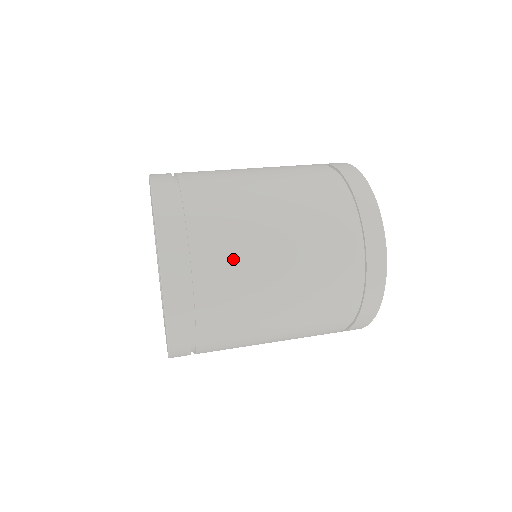
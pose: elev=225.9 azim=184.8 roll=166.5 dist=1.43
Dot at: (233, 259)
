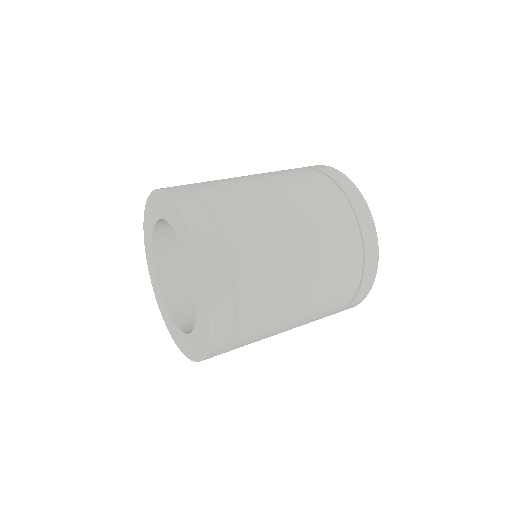
Dot at: (248, 213)
